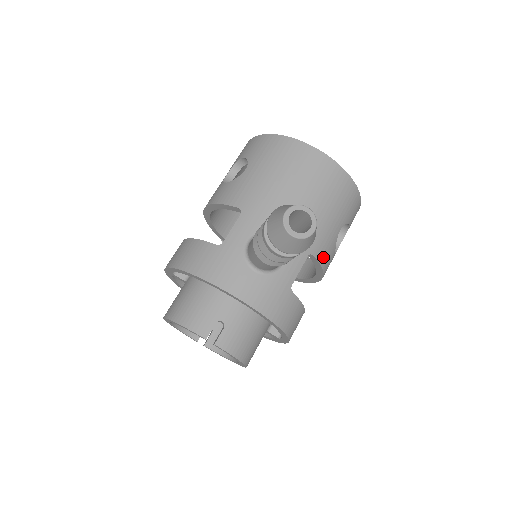
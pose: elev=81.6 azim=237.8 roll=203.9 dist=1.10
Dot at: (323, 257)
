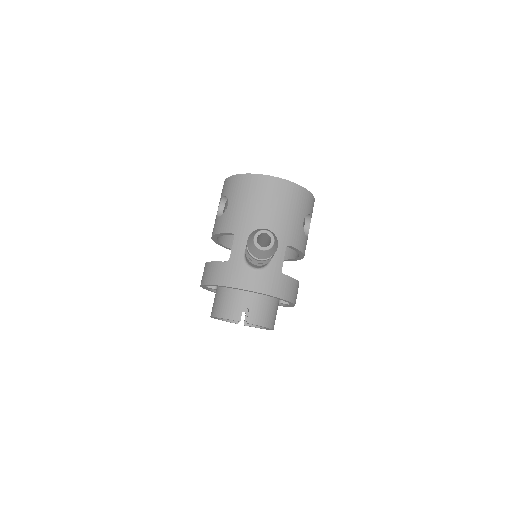
Dot at: (297, 244)
